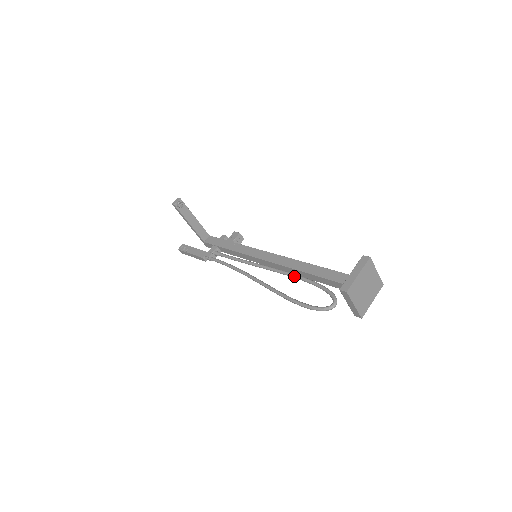
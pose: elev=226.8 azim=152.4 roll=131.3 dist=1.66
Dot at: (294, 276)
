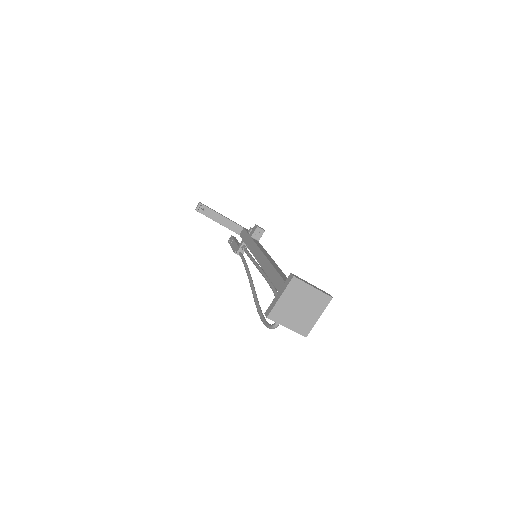
Dot at: (268, 283)
